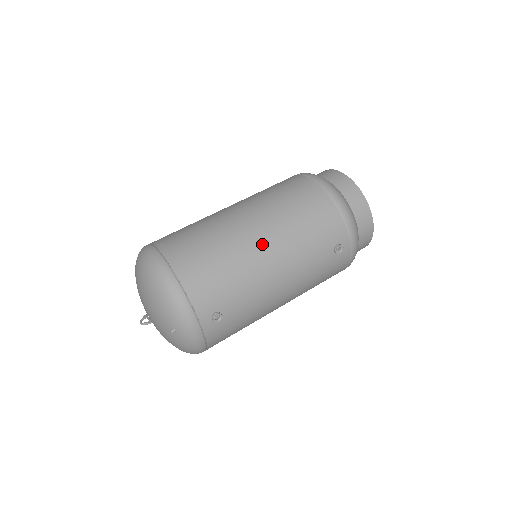
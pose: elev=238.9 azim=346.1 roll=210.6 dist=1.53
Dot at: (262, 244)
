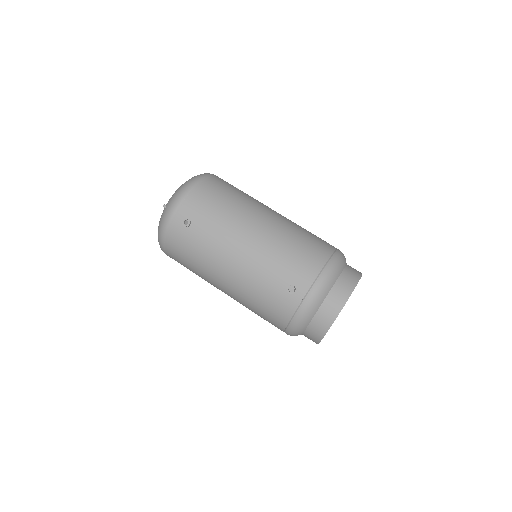
Dot at: (256, 225)
